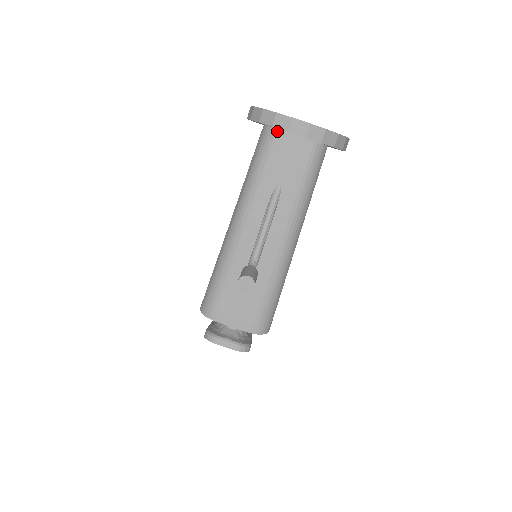
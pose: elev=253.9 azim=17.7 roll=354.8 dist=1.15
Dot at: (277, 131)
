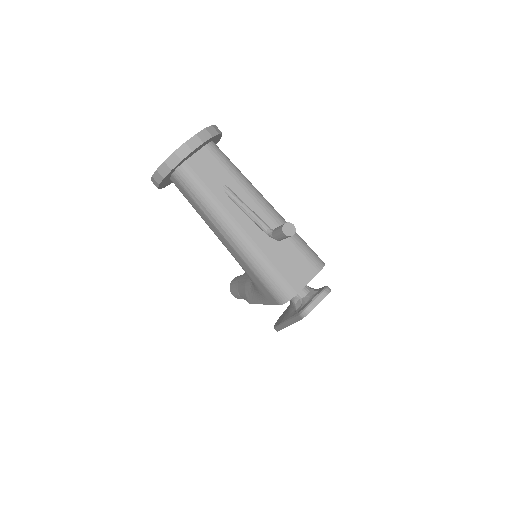
Dot at: (184, 164)
